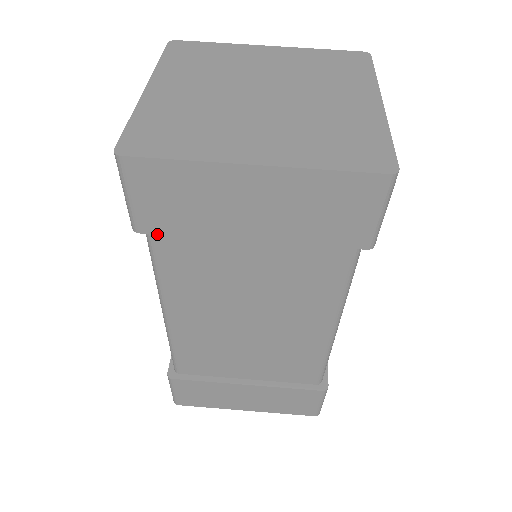
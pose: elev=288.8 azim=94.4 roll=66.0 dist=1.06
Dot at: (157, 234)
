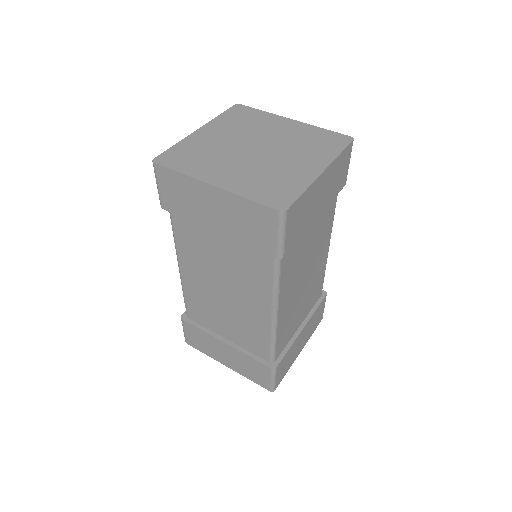
Dot at: (171, 212)
